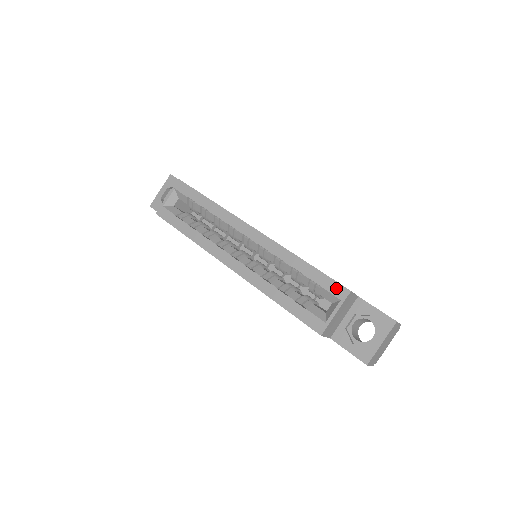
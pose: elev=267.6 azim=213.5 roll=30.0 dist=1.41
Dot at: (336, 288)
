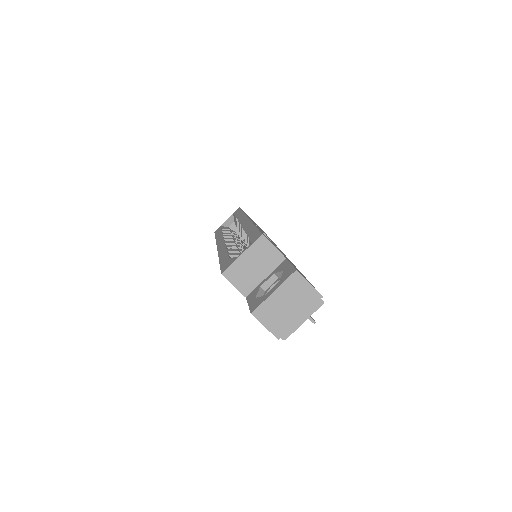
Dot at: (256, 236)
